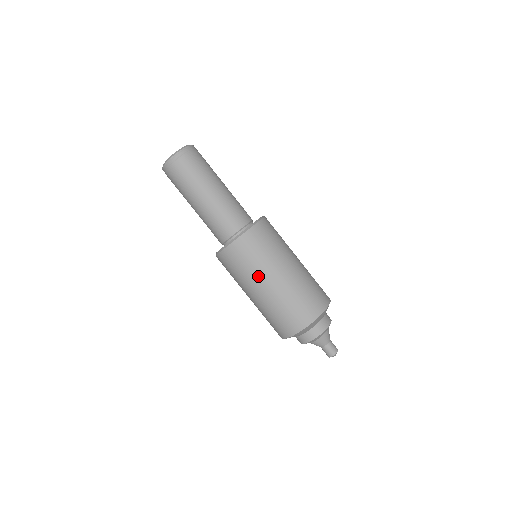
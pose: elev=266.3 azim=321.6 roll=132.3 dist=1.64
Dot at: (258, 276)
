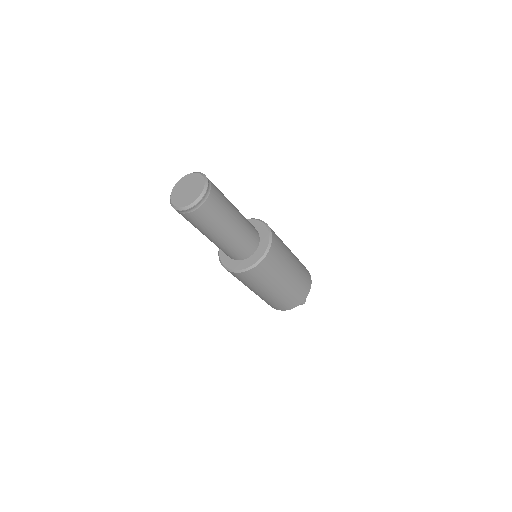
Dot at: occluded
